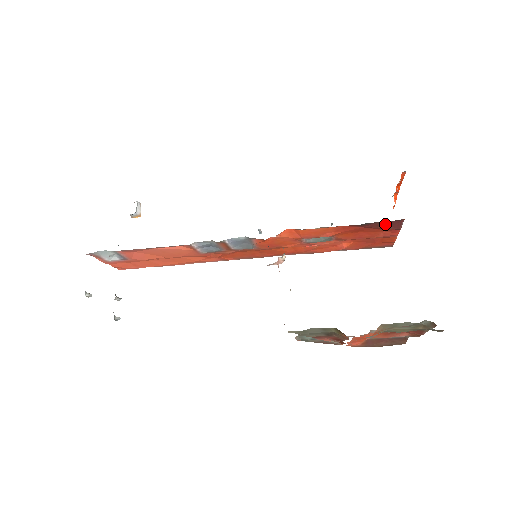
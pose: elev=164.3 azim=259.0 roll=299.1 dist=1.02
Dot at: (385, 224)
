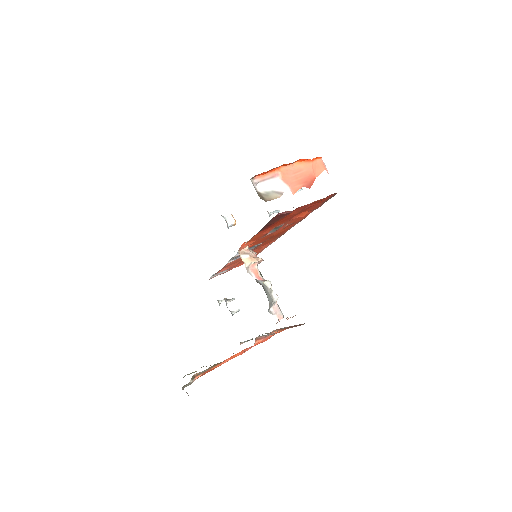
Dot at: (273, 221)
